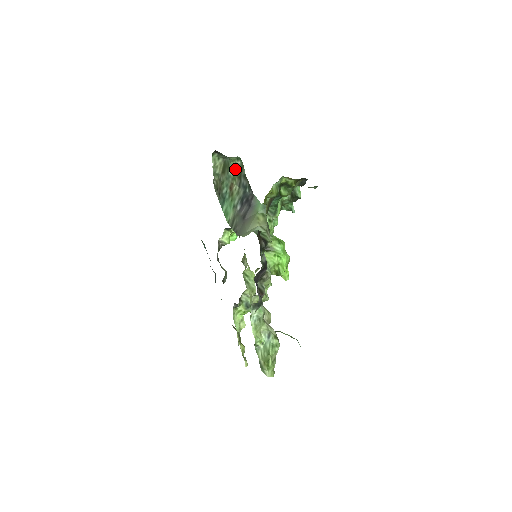
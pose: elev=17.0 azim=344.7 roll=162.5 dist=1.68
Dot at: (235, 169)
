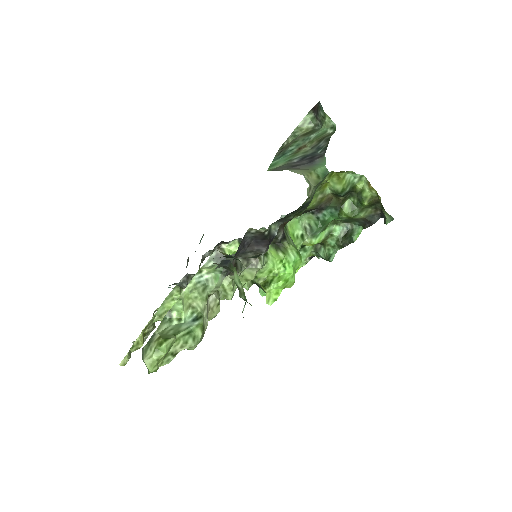
Dot at: (321, 134)
